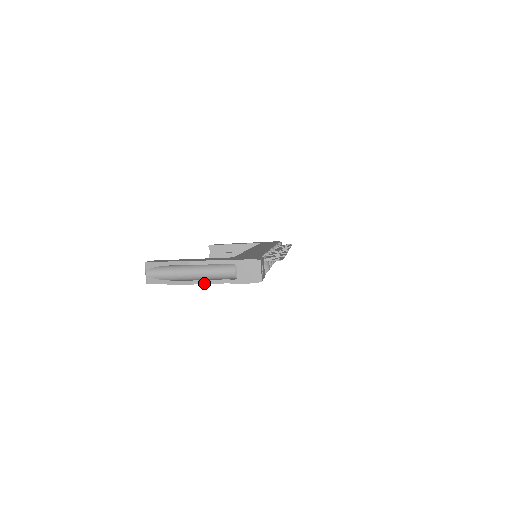
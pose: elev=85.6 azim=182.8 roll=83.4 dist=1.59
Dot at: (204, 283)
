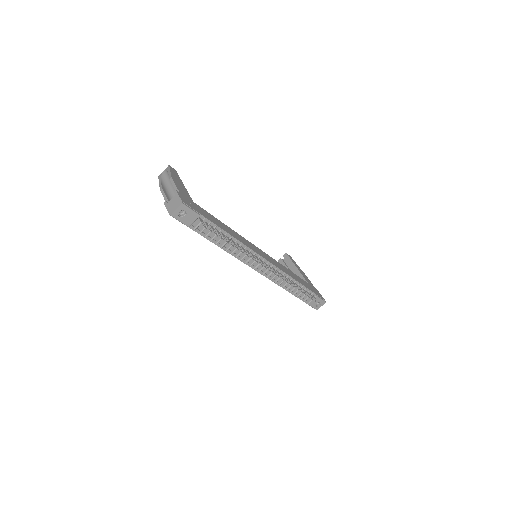
Dot at: (163, 194)
